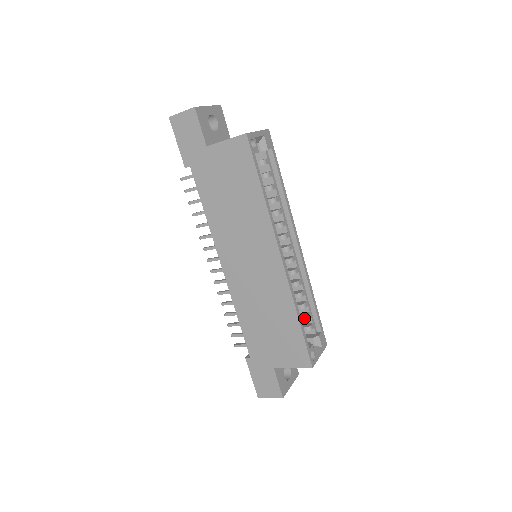
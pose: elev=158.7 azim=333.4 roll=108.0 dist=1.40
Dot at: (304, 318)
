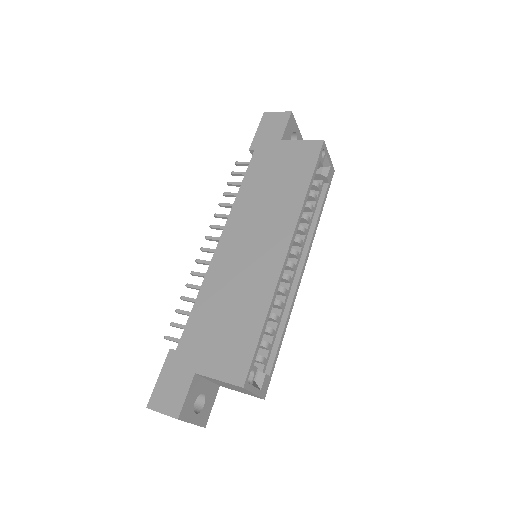
Dot at: (263, 343)
